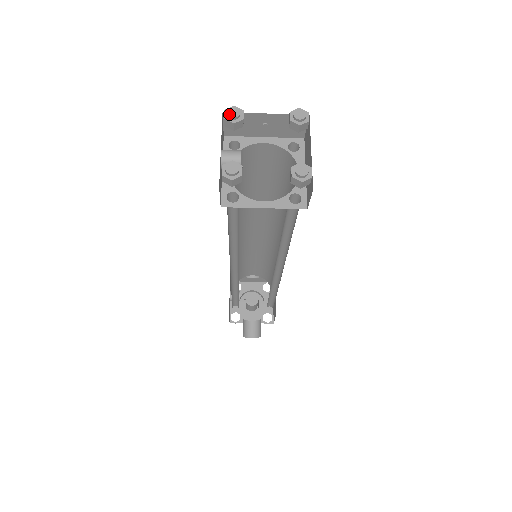
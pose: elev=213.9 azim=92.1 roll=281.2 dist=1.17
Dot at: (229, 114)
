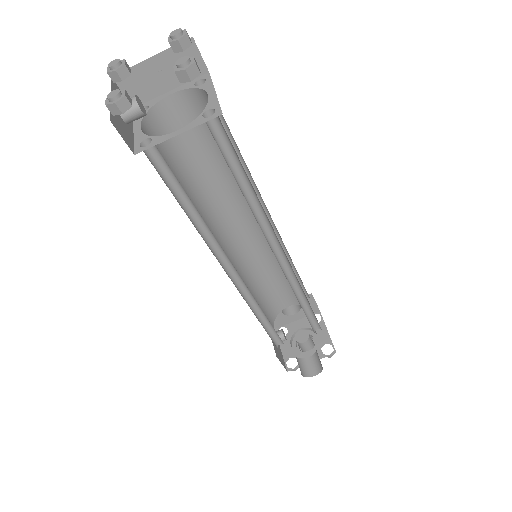
Dot at: (109, 66)
